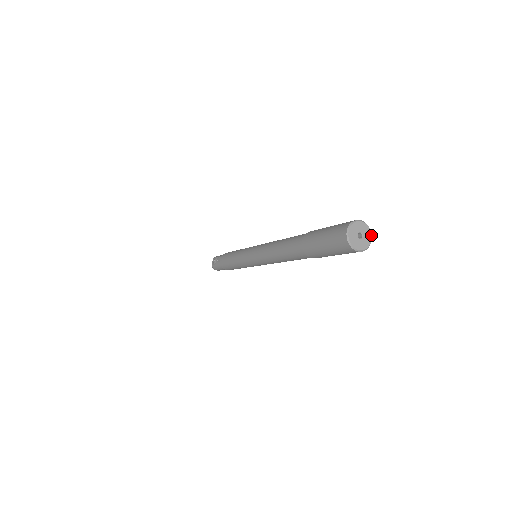
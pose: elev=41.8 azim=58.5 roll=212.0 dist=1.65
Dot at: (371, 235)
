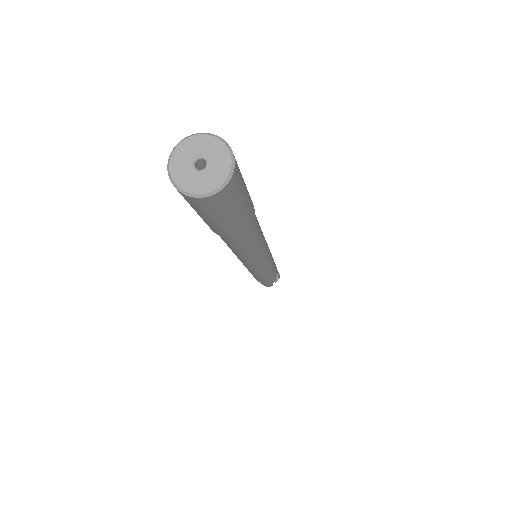
Dot at: (228, 152)
